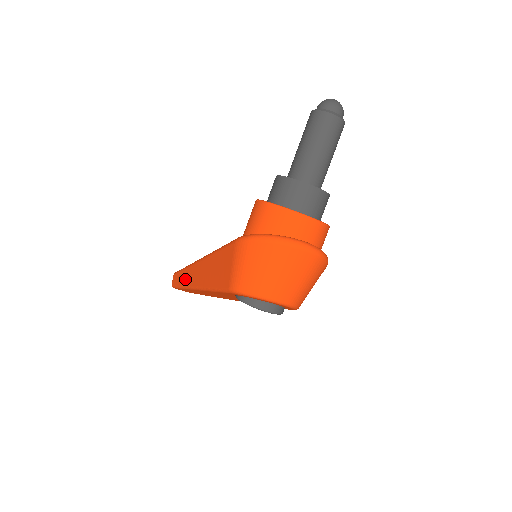
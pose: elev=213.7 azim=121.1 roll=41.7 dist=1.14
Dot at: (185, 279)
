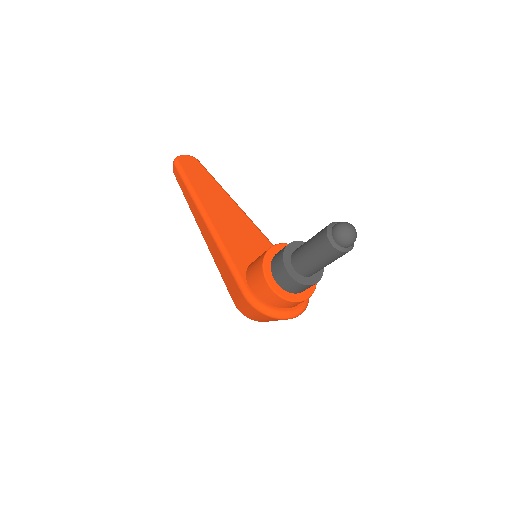
Dot at: (190, 204)
